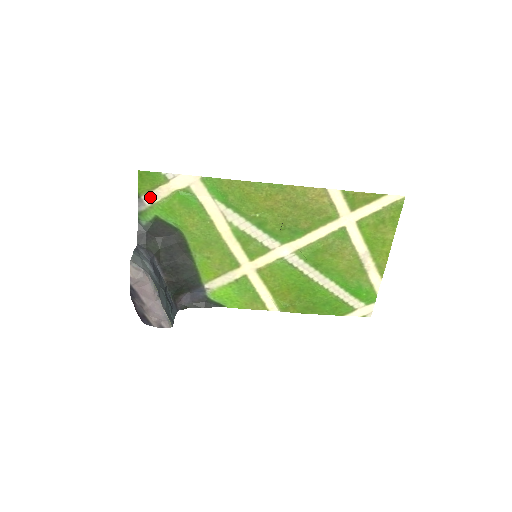
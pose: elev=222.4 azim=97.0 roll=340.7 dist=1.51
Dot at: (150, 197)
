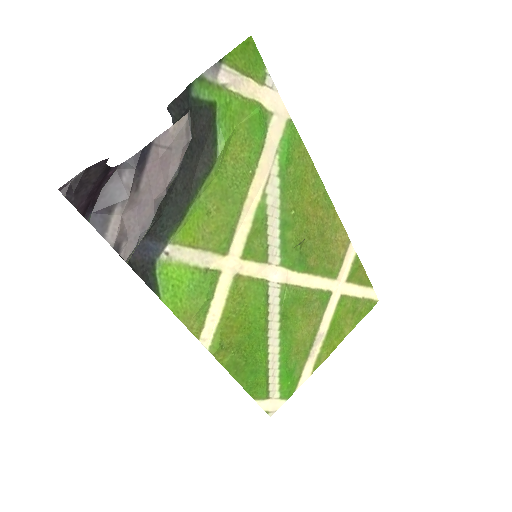
Dot at: (230, 76)
